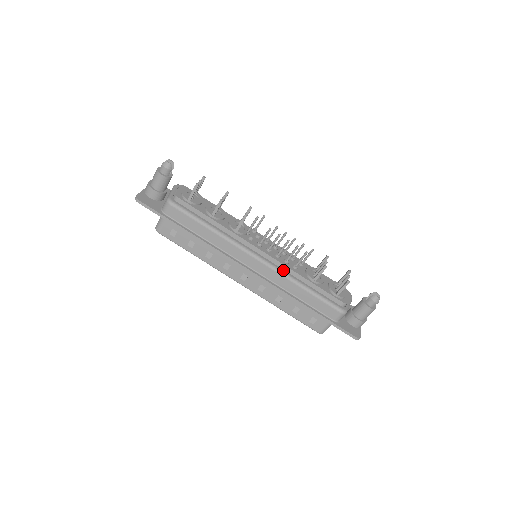
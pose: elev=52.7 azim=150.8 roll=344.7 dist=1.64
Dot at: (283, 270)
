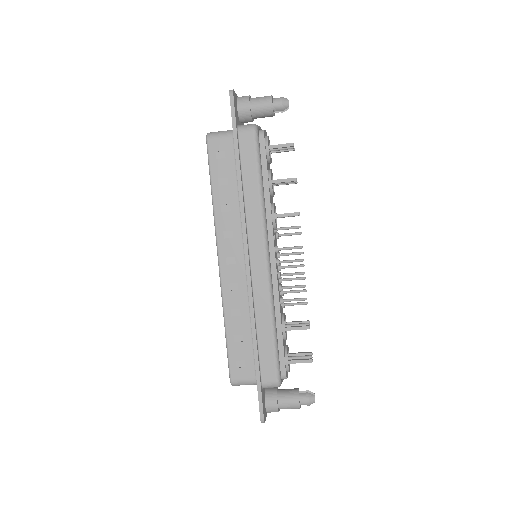
Dot at: (273, 291)
